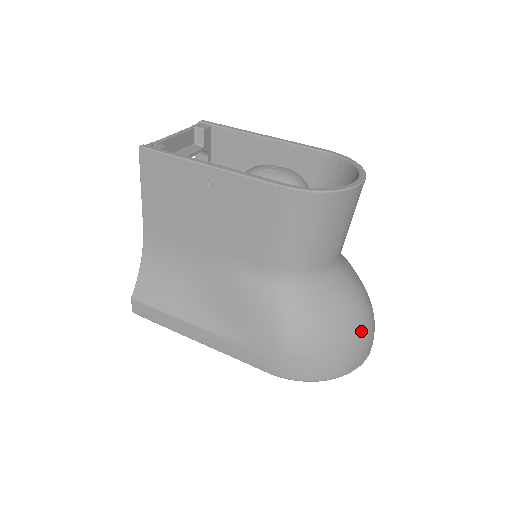
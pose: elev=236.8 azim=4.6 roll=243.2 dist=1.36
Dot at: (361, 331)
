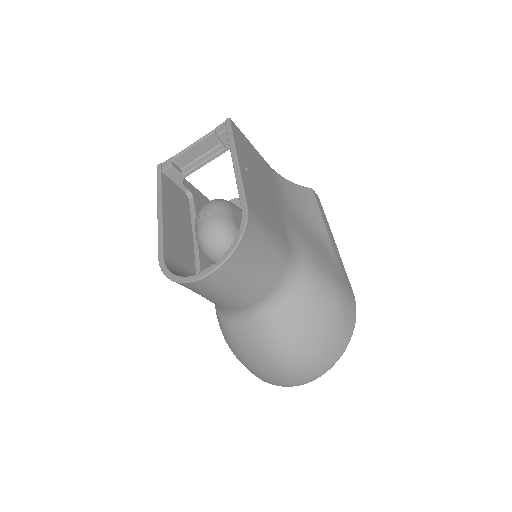
Dot at: (271, 368)
